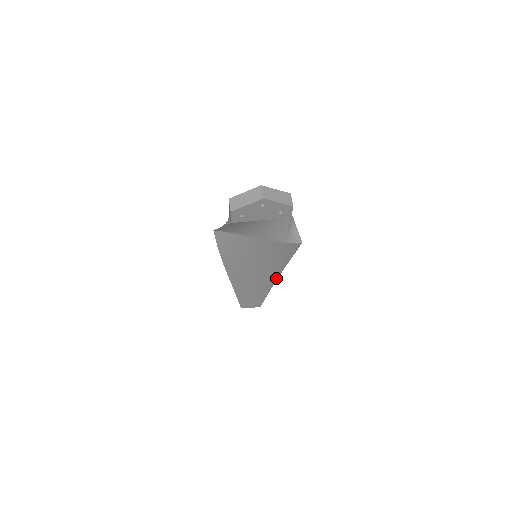
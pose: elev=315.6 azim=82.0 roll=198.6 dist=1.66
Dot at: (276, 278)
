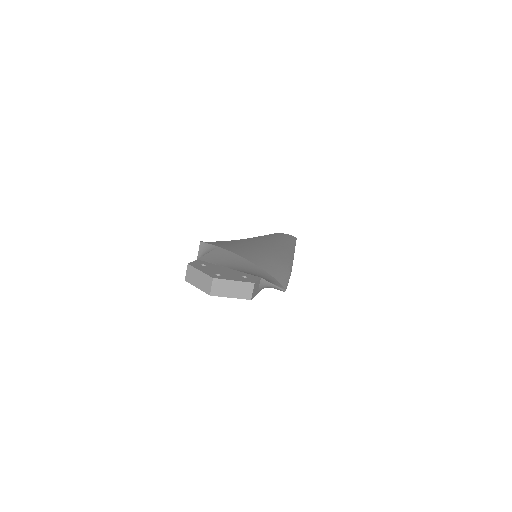
Dot at: occluded
